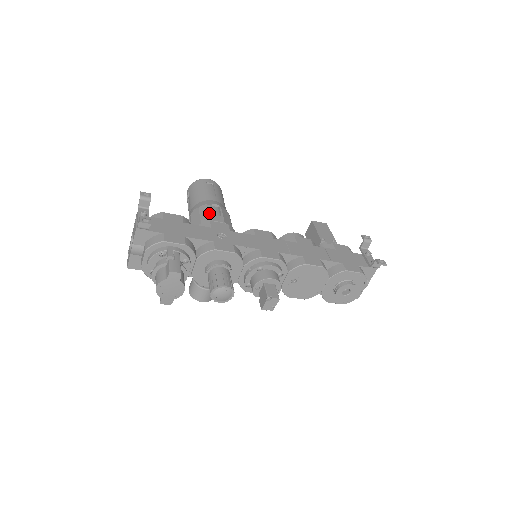
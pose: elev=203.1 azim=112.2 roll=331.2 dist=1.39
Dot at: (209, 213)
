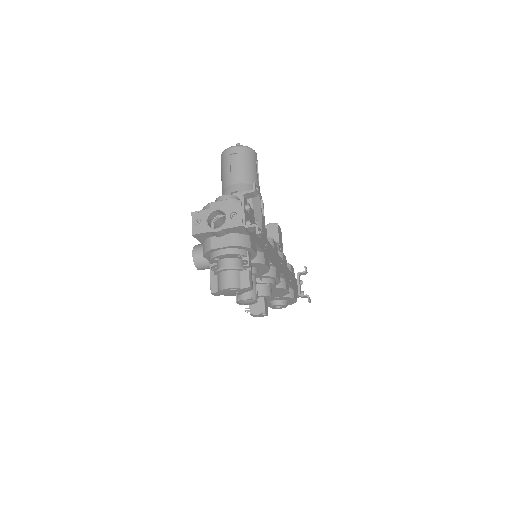
Dot at: (260, 209)
